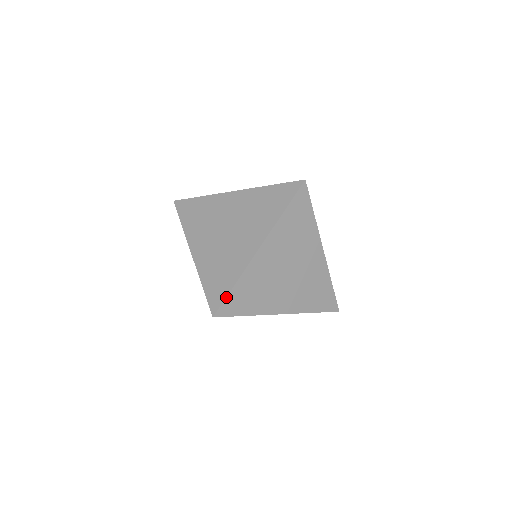
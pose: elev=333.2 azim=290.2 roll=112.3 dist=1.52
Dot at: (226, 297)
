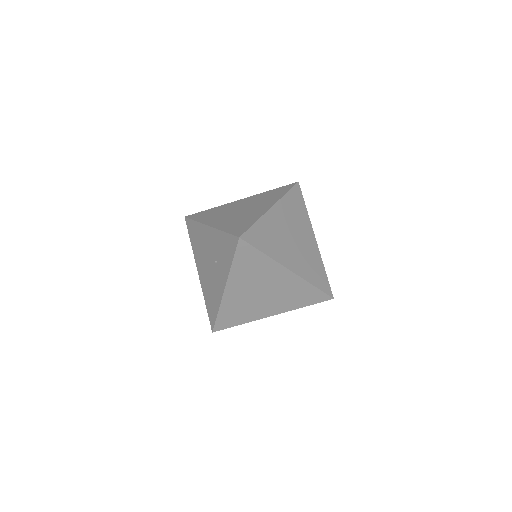
Dot at: (249, 228)
